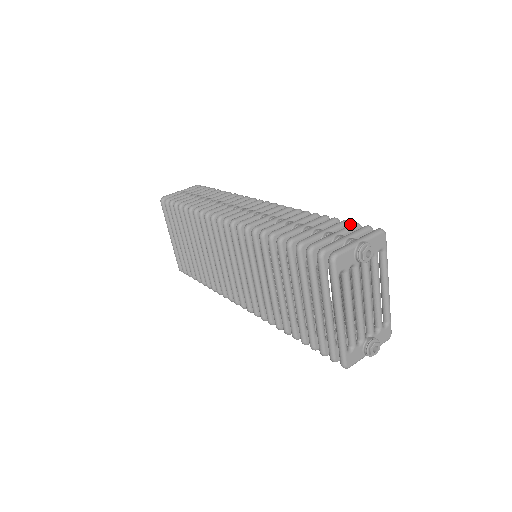
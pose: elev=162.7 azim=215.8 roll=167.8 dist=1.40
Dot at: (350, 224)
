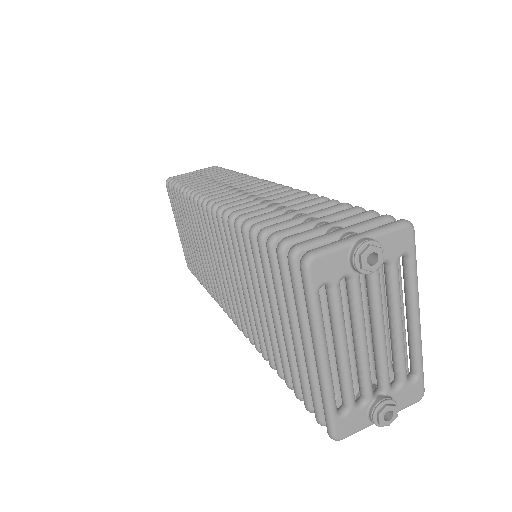
Dot at: occluded
